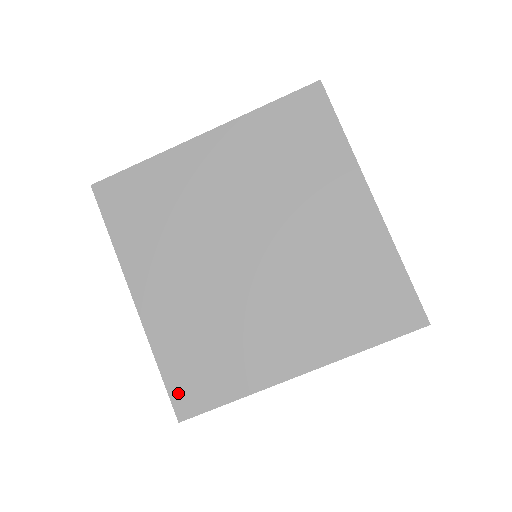
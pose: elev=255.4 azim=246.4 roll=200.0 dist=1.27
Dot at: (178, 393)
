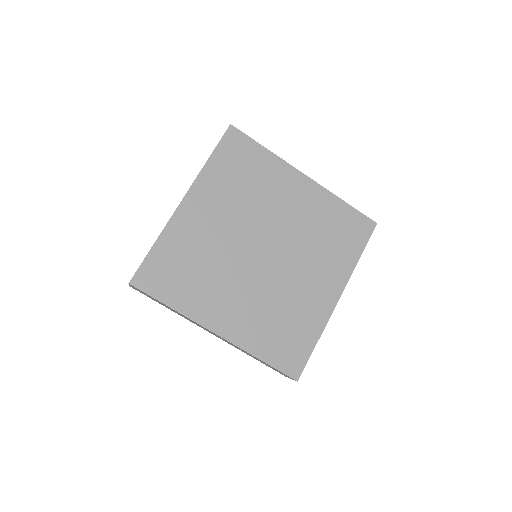
Dot at: (147, 269)
